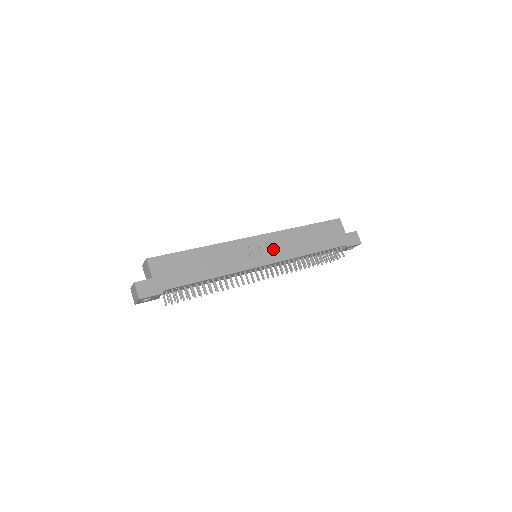
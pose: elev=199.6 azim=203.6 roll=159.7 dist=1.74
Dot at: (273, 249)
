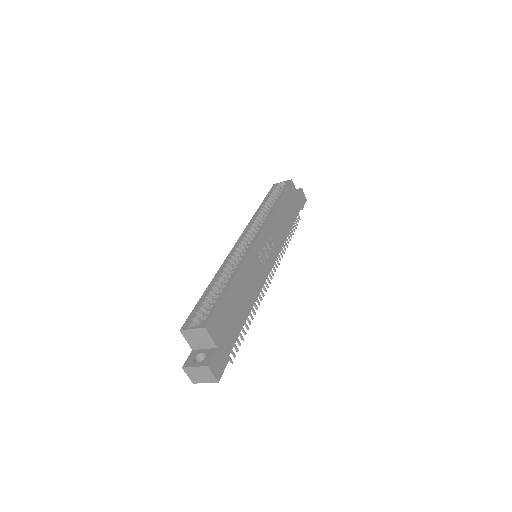
Dot at: (271, 243)
